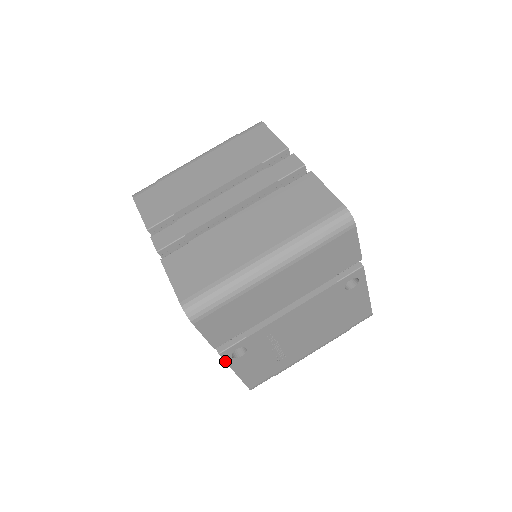
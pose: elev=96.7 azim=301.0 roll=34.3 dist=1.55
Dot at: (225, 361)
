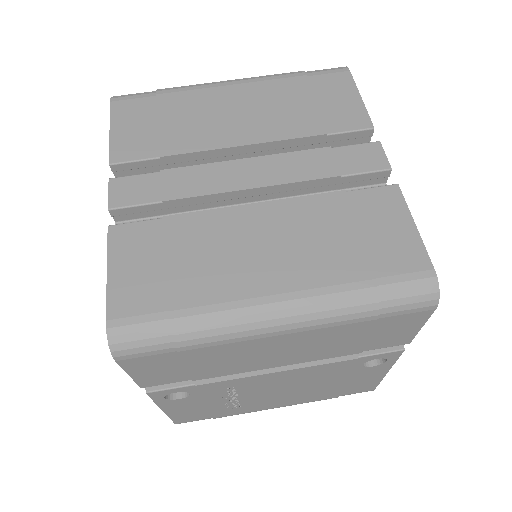
Dot at: (152, 399)
